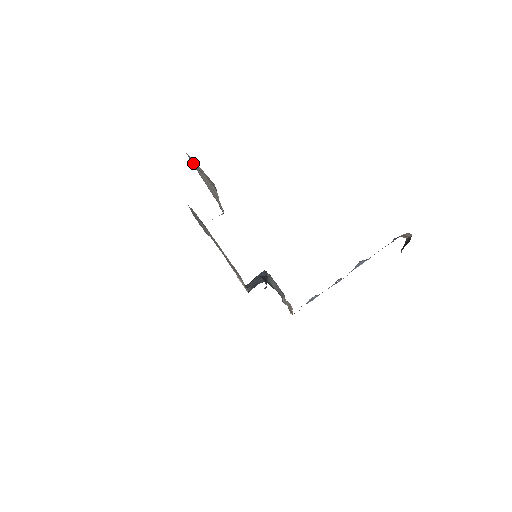
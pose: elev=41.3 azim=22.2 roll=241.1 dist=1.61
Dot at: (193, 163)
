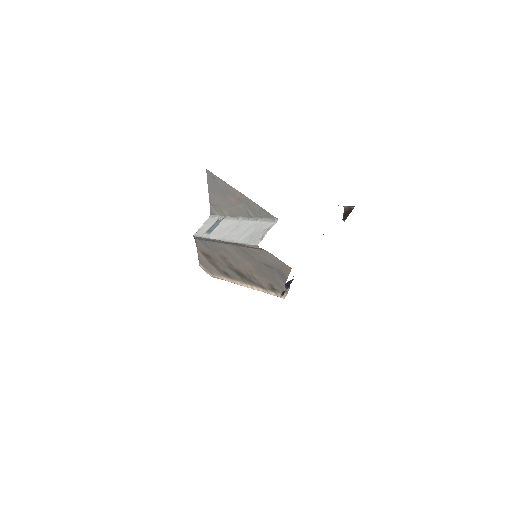
Dot at: (213, 180)
